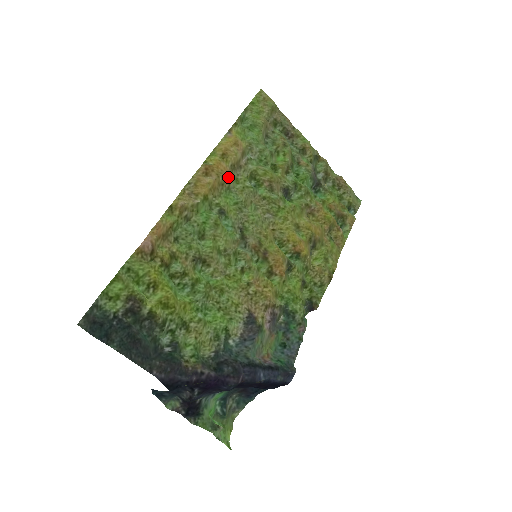
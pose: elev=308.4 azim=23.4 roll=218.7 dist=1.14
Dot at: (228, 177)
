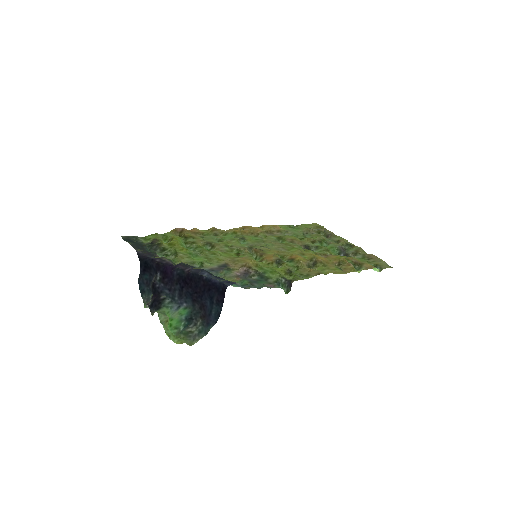
Dot at: (258, 232)
